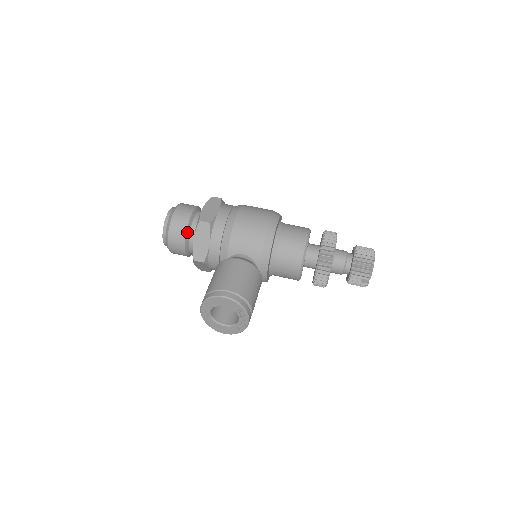
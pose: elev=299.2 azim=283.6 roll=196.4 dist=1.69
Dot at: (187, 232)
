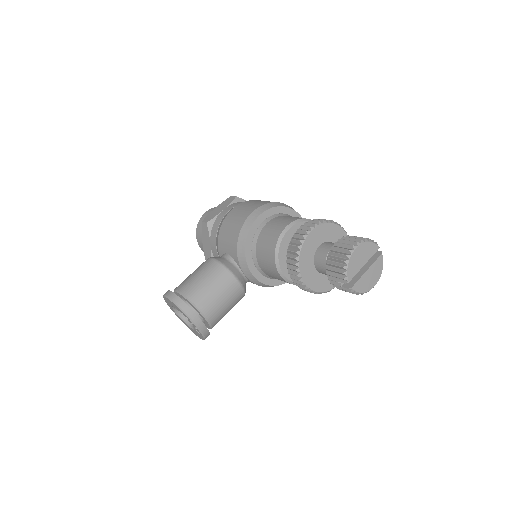
Dot at: occluded
